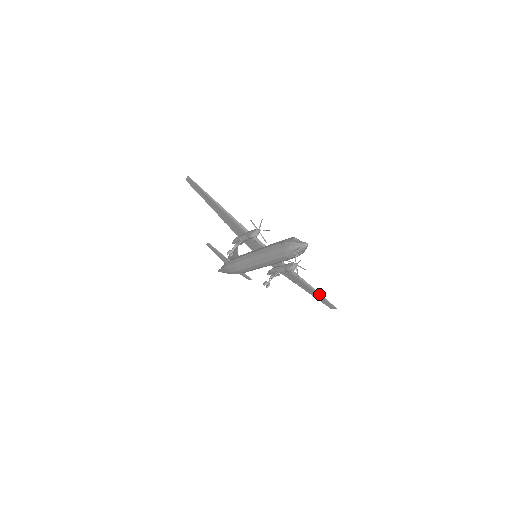
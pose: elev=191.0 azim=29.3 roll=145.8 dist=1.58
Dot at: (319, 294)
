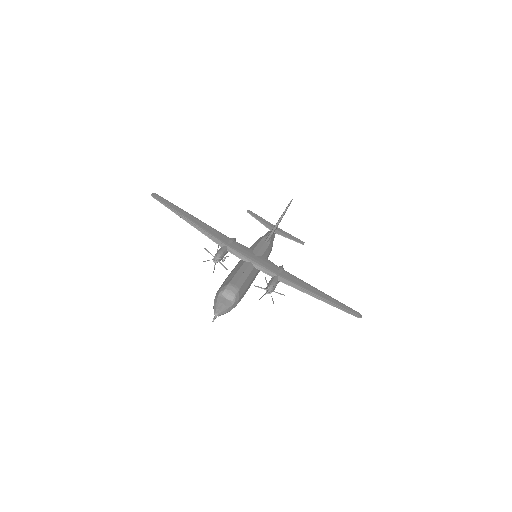
Dot at: (329, 304)
